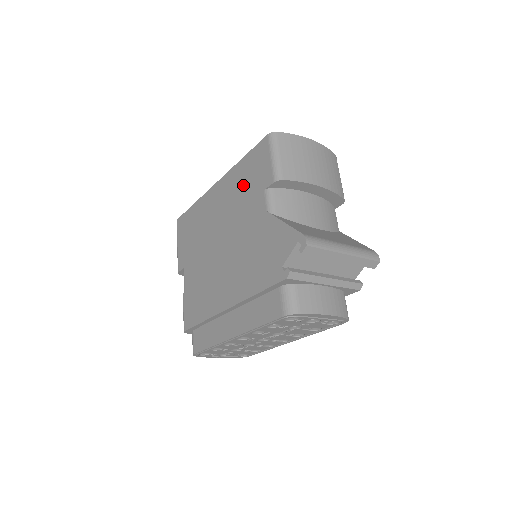
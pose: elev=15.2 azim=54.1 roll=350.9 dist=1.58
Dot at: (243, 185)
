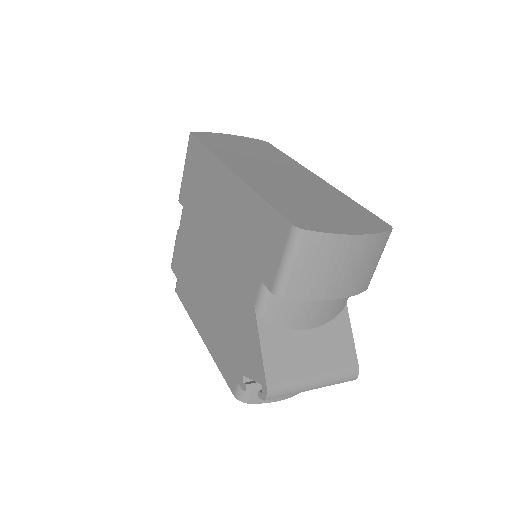
Dot at: (249, 233)
